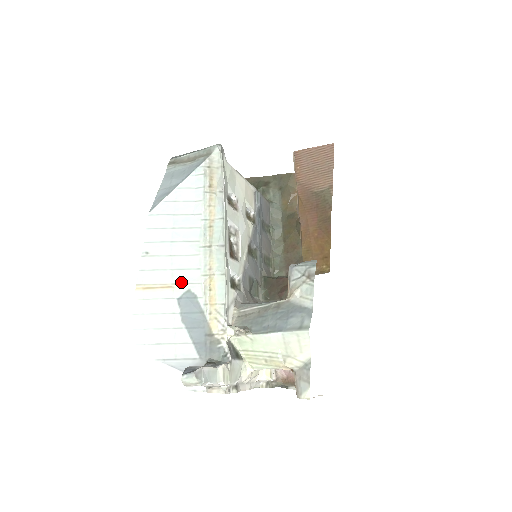
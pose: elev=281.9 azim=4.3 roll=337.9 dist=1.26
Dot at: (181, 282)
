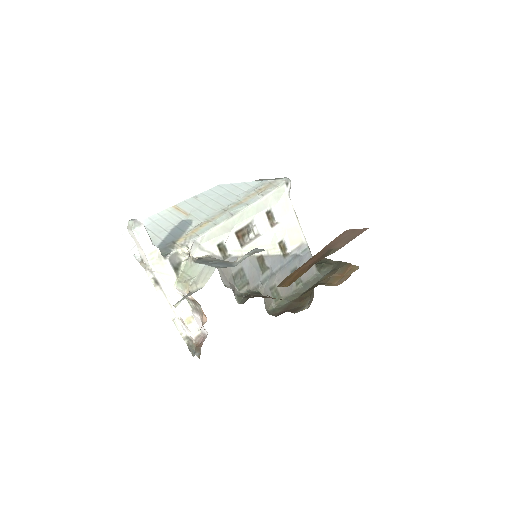
Dot at: (193, 215)
